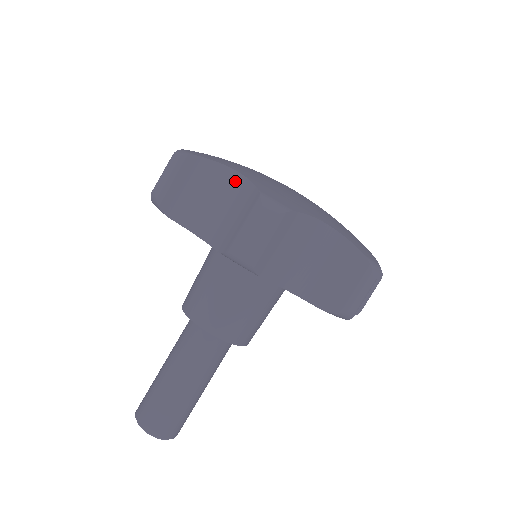
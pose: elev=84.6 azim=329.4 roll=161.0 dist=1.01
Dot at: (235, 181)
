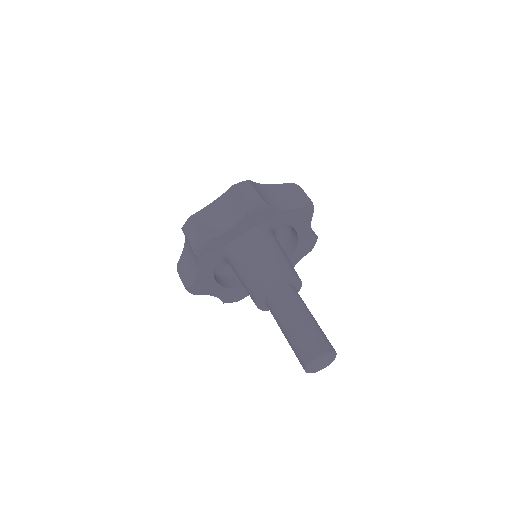
Dot at: (186, 243)
